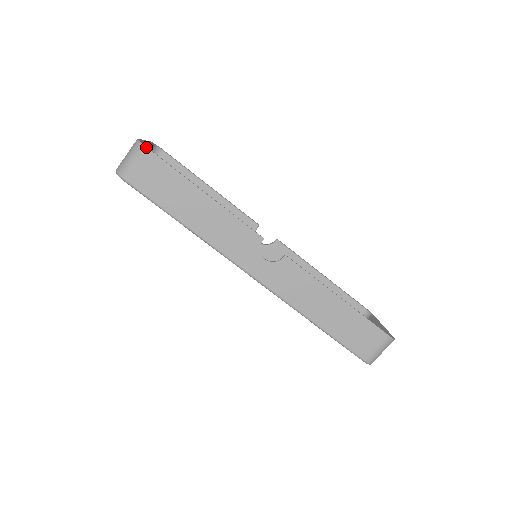
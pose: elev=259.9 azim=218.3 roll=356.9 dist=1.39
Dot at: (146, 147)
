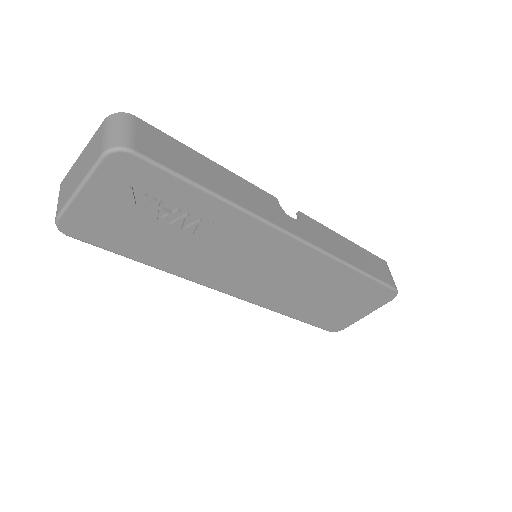
Dot at: (133, 115)
